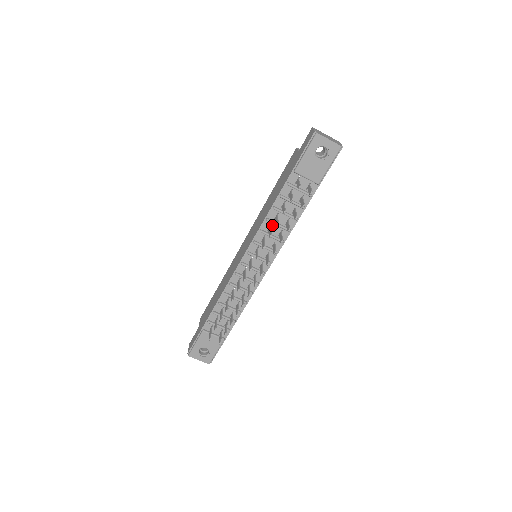
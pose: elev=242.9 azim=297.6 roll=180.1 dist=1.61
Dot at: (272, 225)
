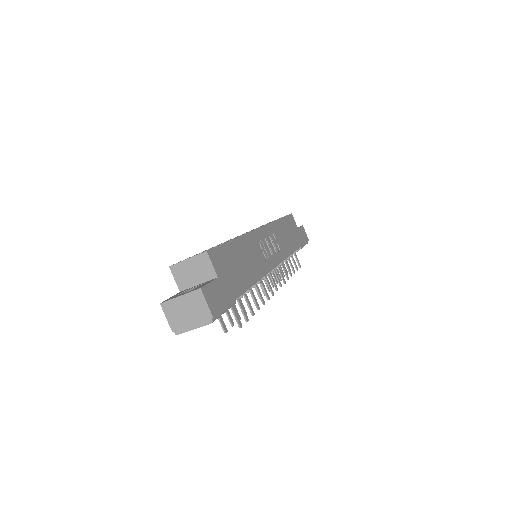
Dot at: occluded
